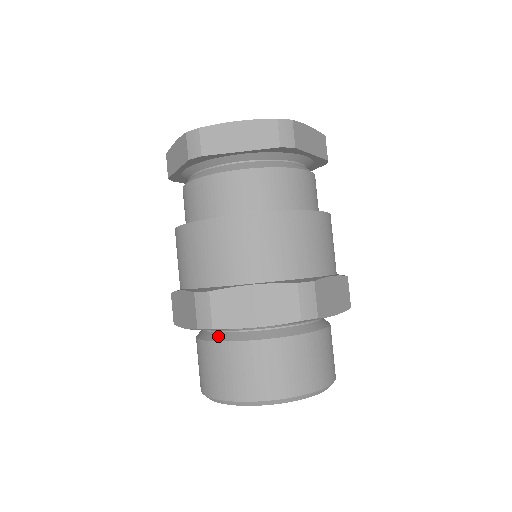
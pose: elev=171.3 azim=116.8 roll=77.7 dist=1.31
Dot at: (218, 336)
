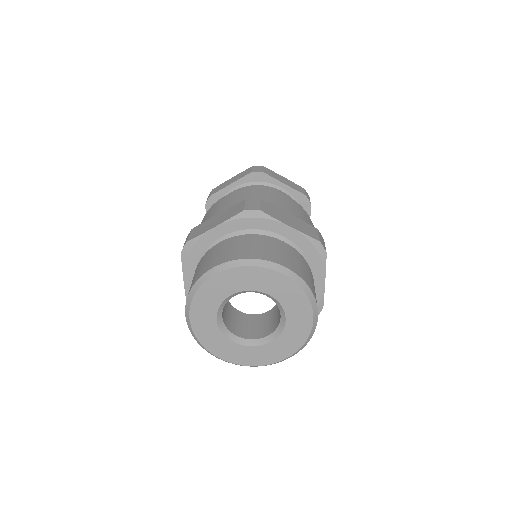
Dot at: occluded
